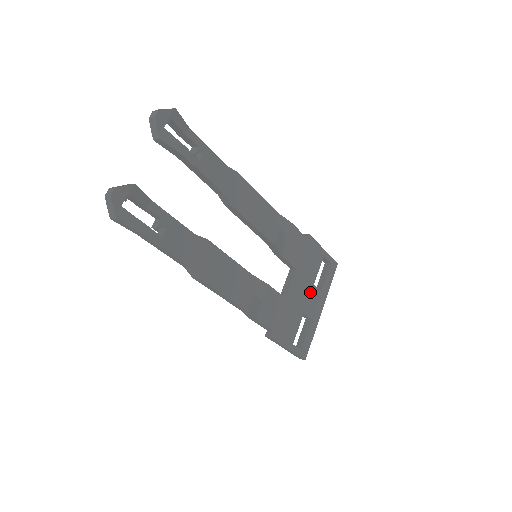
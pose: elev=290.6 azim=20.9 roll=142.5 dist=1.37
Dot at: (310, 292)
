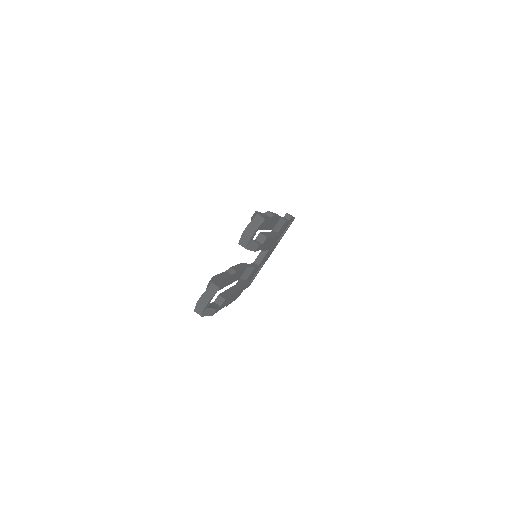
Dot at: (272, 249)
